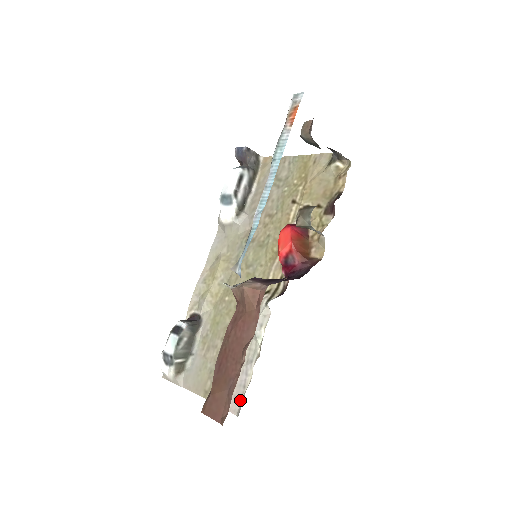
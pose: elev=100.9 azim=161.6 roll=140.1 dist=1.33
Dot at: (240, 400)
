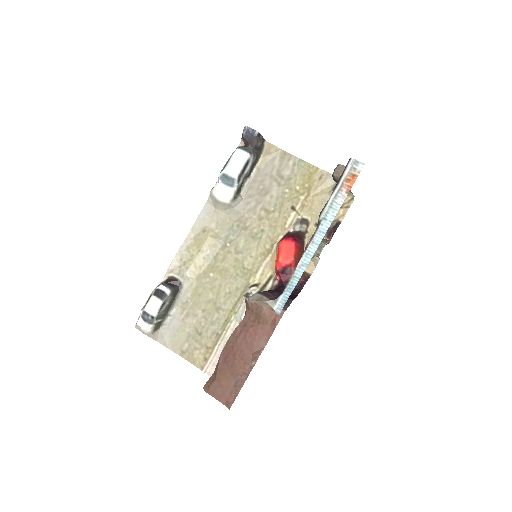
Dot at: occluded
